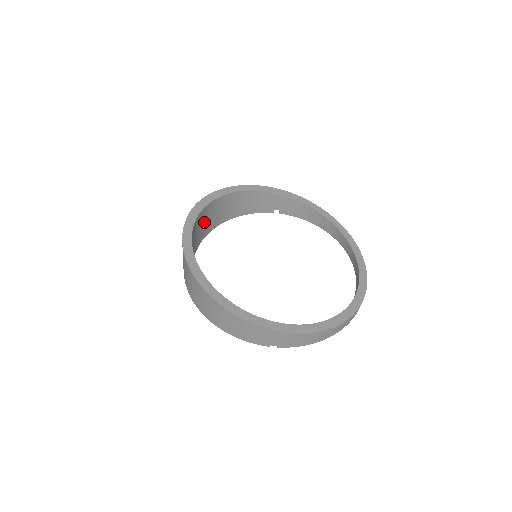
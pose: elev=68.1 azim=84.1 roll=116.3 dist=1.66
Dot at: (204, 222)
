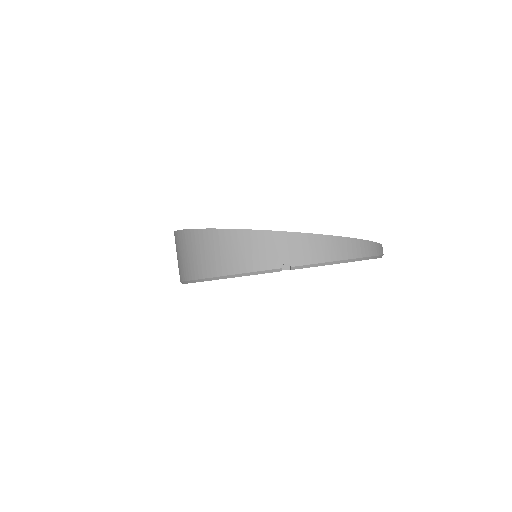
Dot at: occluded
